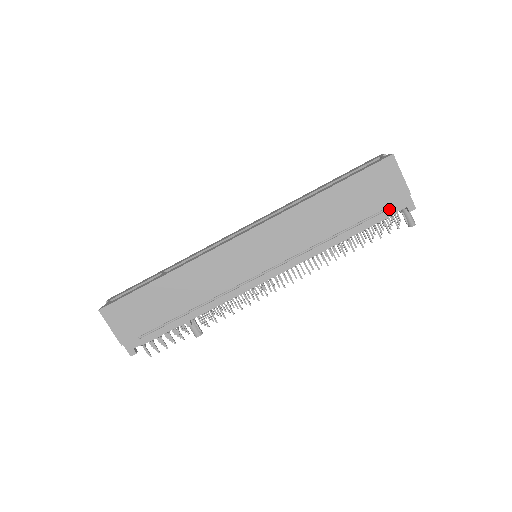
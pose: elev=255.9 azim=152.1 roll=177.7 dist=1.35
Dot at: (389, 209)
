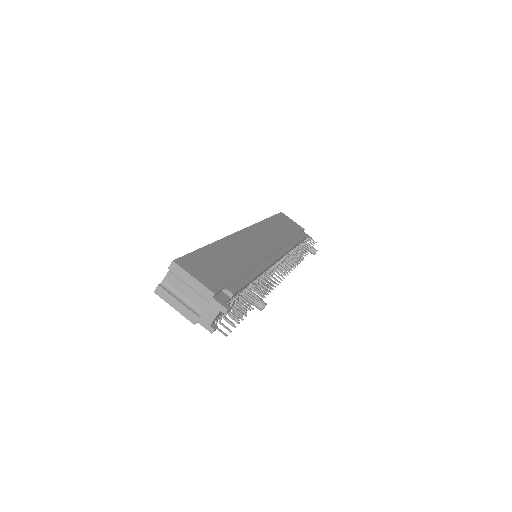
Dot at: (302, 233)
